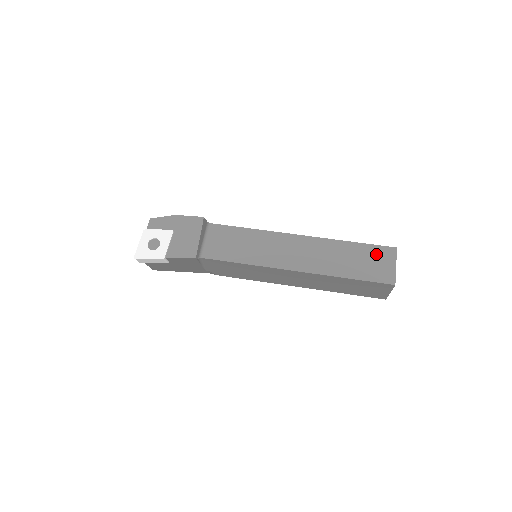
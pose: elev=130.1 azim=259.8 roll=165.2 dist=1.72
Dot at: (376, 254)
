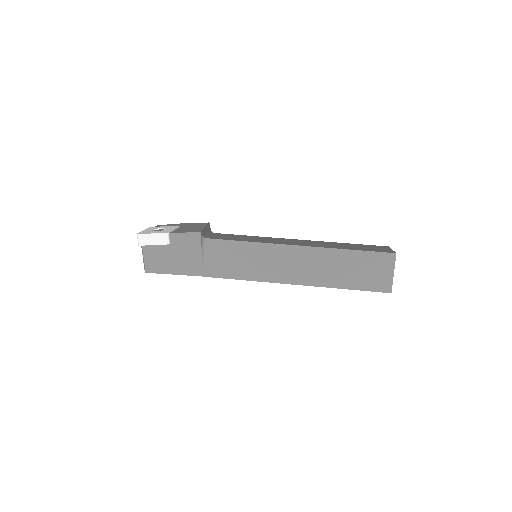
Dot at: (371, 246)
